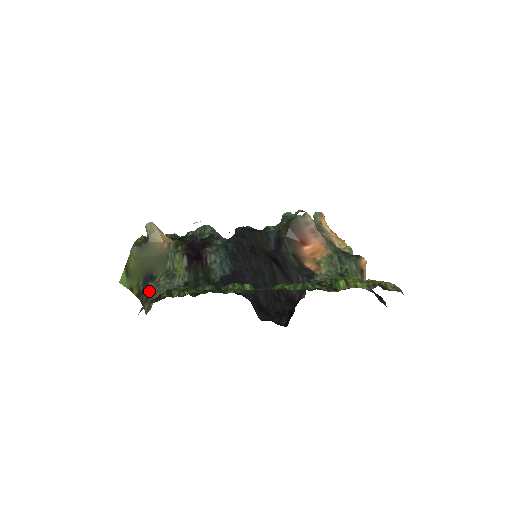
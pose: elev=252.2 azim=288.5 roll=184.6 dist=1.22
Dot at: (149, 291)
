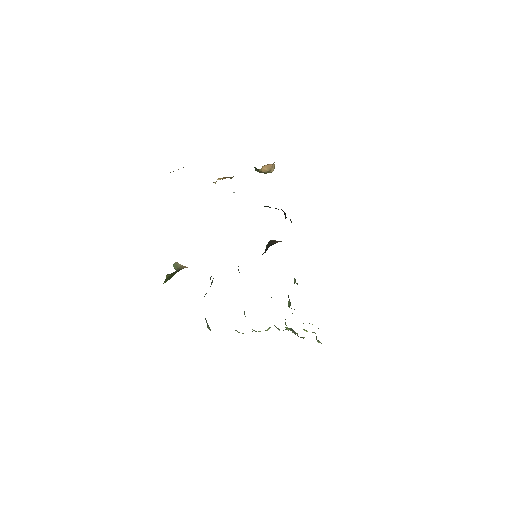
Dot at: occluded
